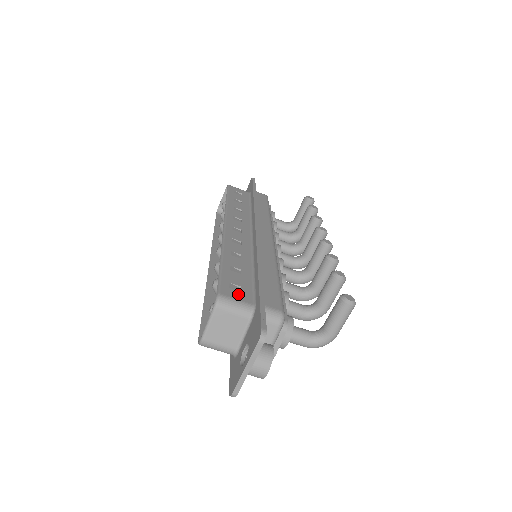
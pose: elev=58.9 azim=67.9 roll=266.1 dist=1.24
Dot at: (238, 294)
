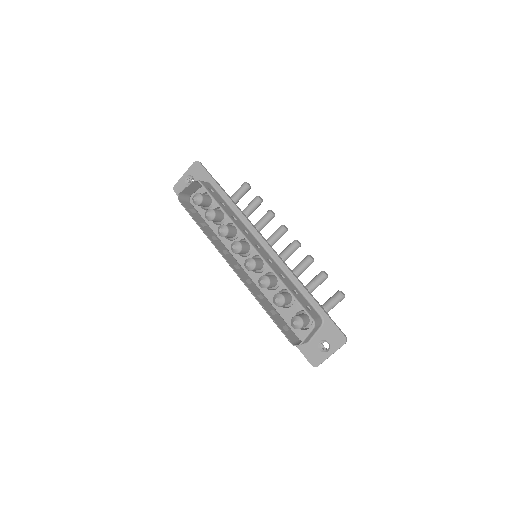
Dot at: (314, 313)
